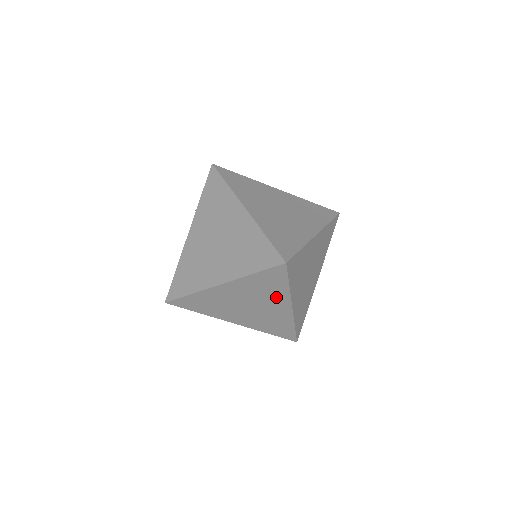
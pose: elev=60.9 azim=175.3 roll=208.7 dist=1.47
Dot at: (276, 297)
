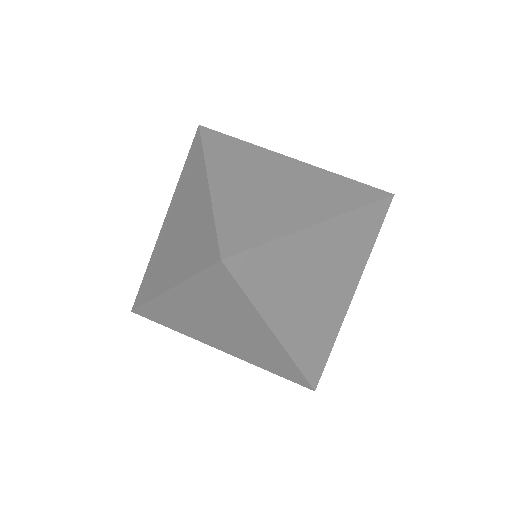
Dot at: (245, 317)
